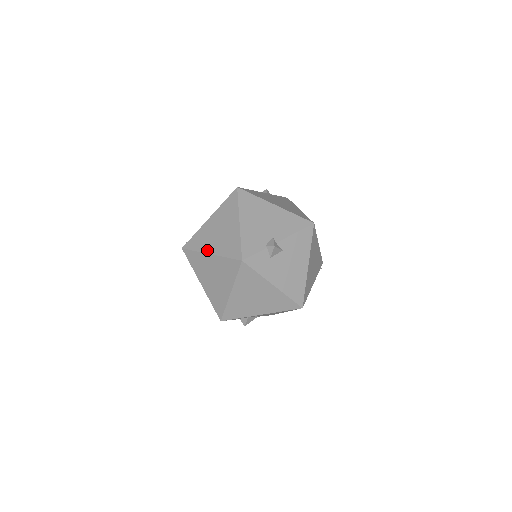
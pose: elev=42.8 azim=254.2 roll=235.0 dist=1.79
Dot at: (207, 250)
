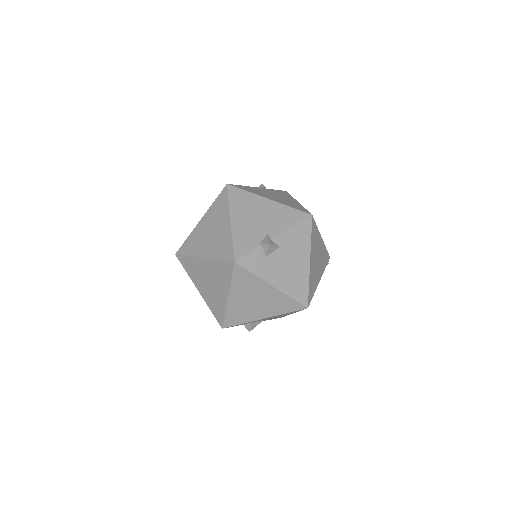
Dot at: (200, 254)
